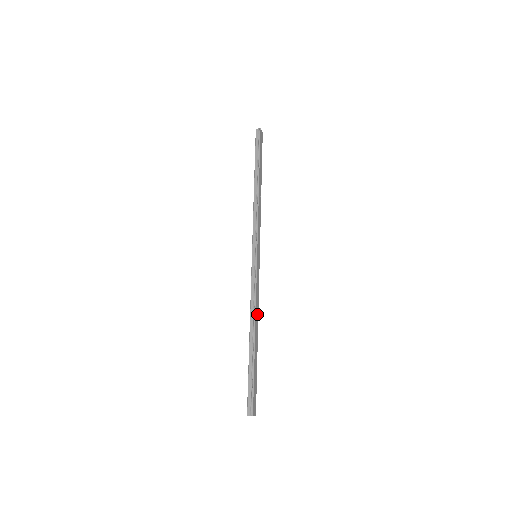
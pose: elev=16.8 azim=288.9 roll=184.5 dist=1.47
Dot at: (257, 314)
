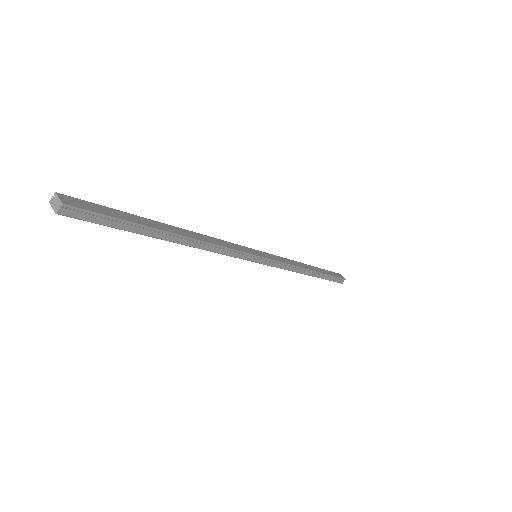
Dot at: (203, 239)
